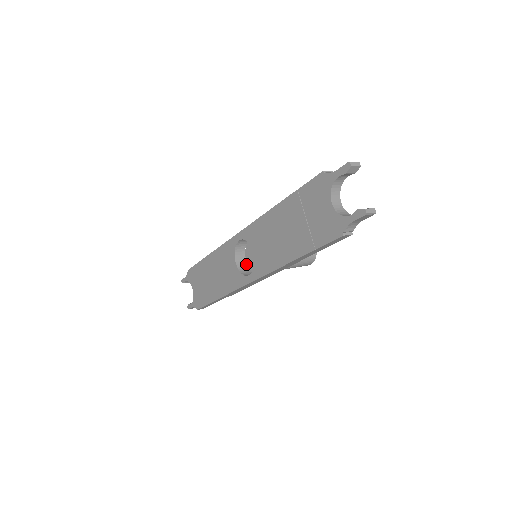
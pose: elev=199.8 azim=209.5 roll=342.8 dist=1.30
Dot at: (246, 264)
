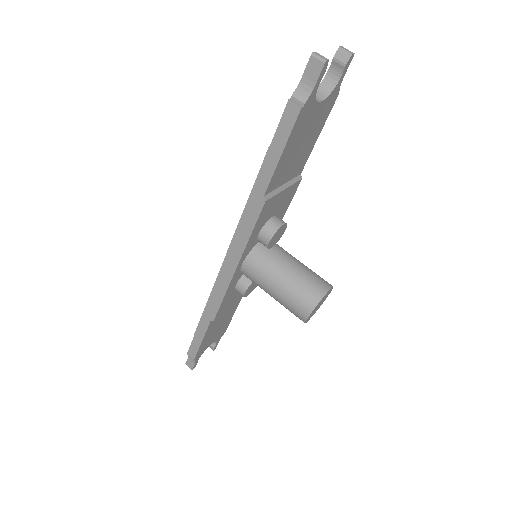
Dot at: occluded
